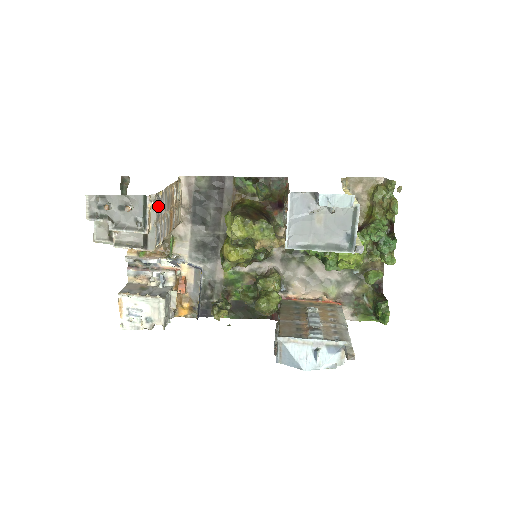
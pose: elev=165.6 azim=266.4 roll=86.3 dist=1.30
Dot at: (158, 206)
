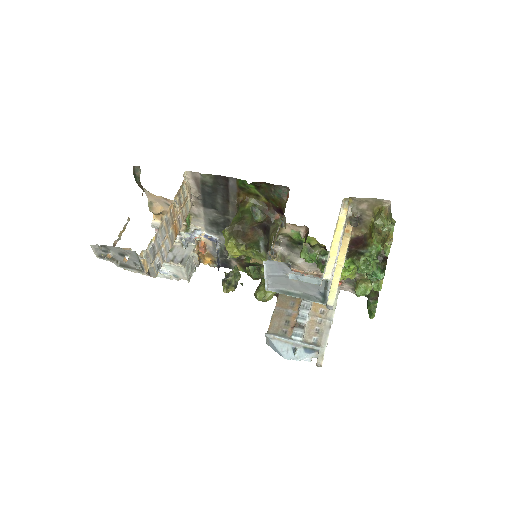
Dot at: (152, 252)
